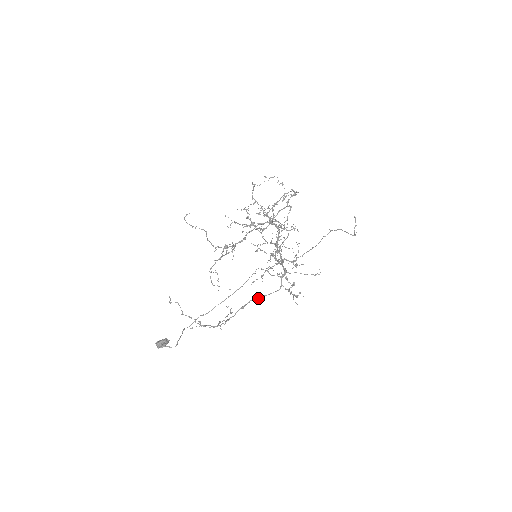
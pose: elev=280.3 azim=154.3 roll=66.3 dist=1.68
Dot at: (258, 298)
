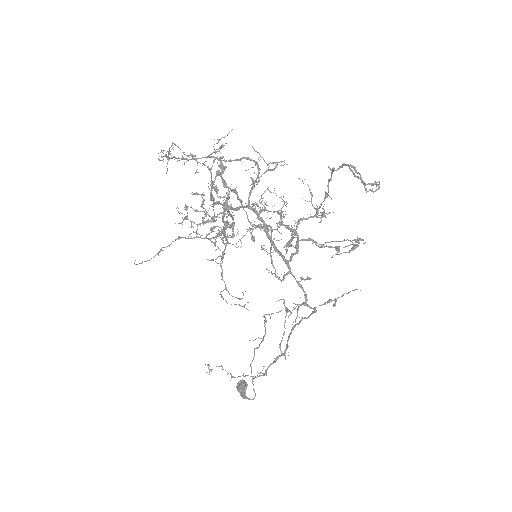
Dot at: (298, 324)
